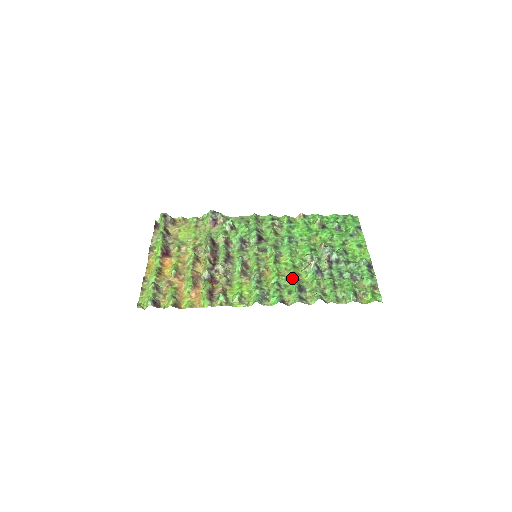
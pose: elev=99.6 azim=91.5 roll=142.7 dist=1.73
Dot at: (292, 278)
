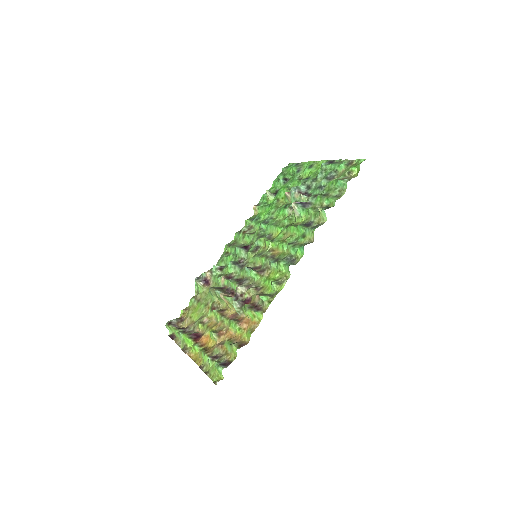
Dot at: (294, 230)
